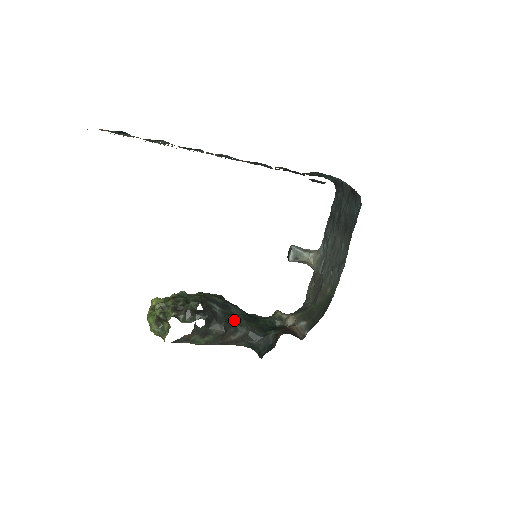
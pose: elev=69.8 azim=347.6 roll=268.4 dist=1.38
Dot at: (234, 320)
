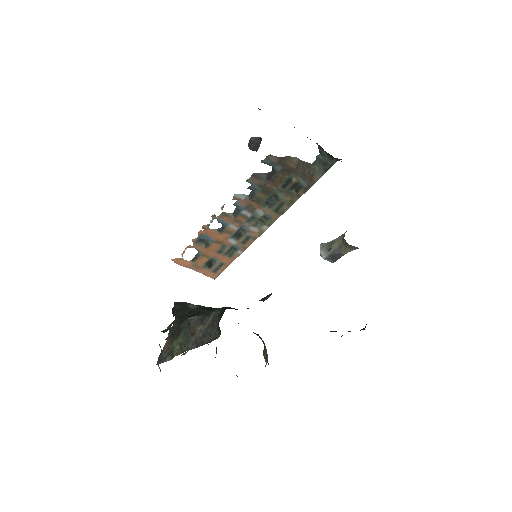
Dot at: occluded
